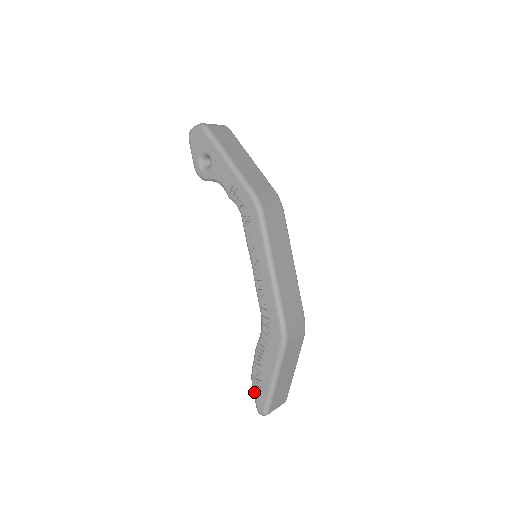
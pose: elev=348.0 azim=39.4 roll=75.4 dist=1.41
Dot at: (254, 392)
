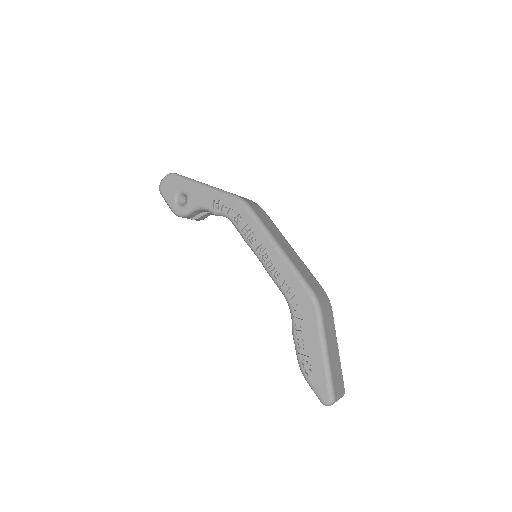
Dot at: (310, 383)
